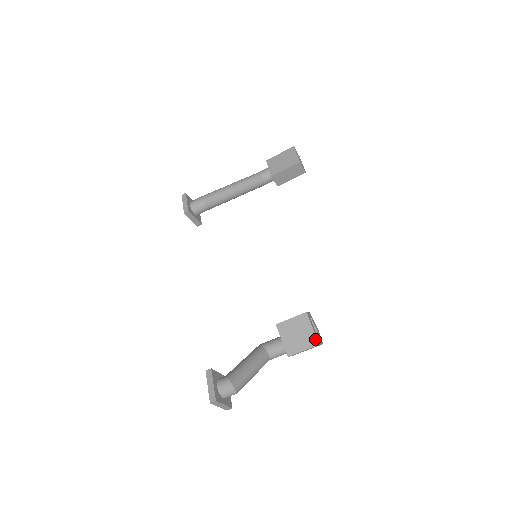
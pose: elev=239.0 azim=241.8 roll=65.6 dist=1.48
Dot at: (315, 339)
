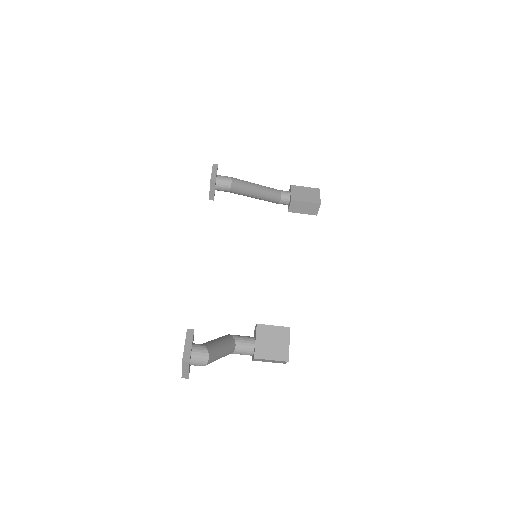
Dot at: (287, 355)
